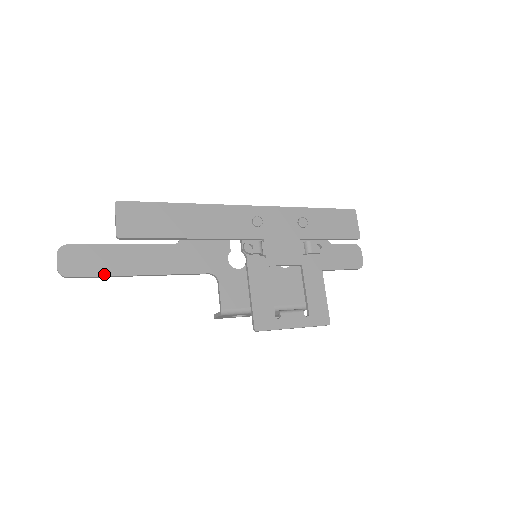
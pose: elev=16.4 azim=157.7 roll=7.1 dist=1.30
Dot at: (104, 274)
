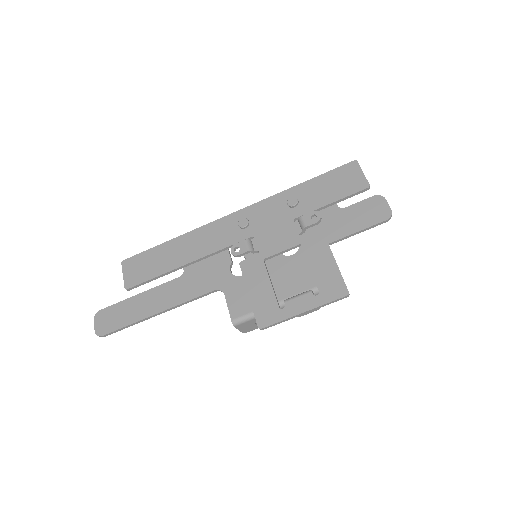
Dot at: (127, 324)
